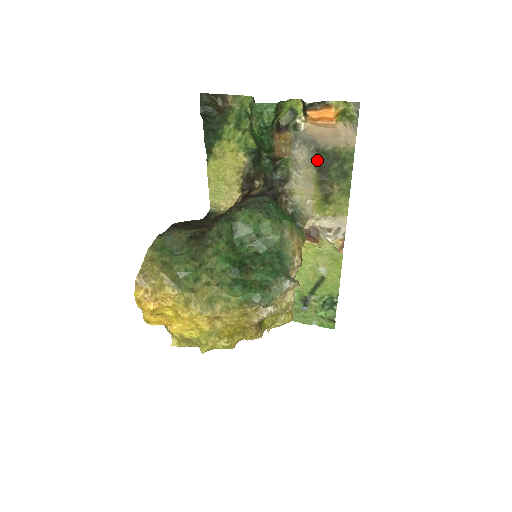
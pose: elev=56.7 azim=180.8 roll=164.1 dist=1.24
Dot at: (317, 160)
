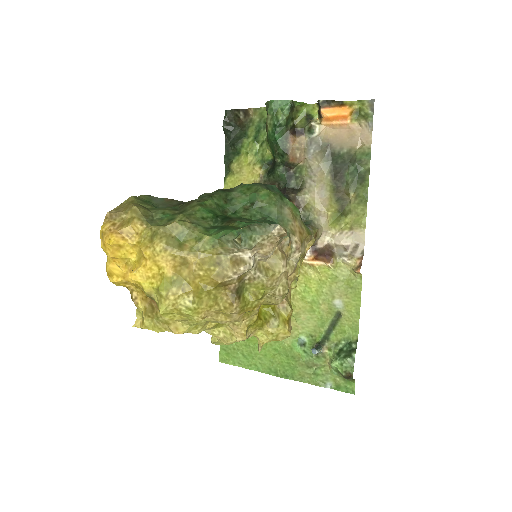
Dot at: (332, 165)
